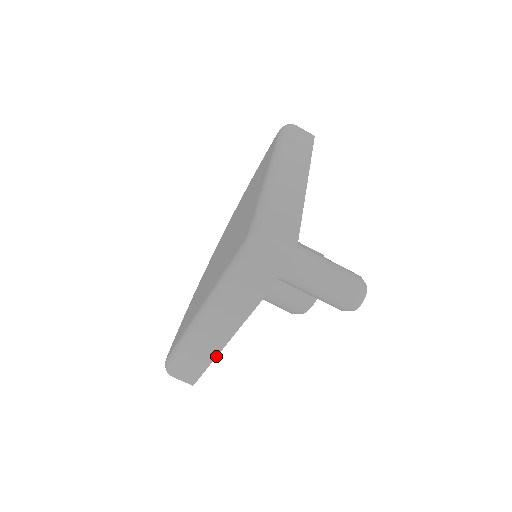
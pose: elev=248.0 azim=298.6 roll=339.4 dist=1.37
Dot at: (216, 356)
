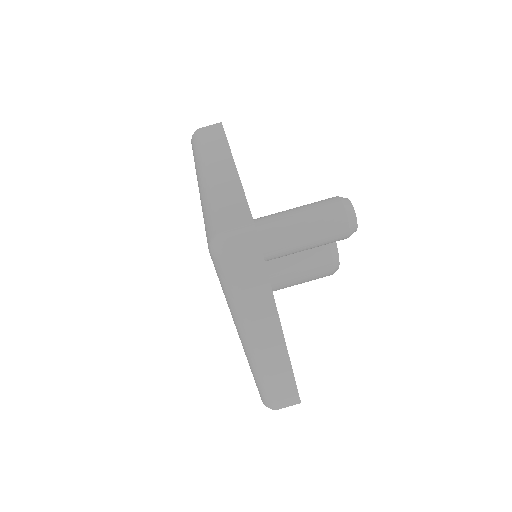
Dot at: (290, 364)
